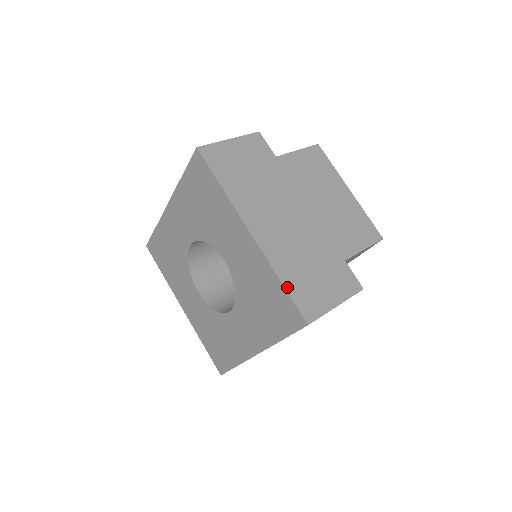
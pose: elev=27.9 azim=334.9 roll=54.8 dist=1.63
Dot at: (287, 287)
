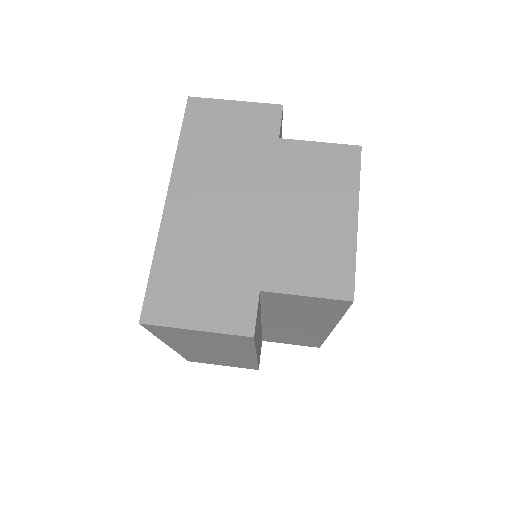
Dot at: (153, 272)
